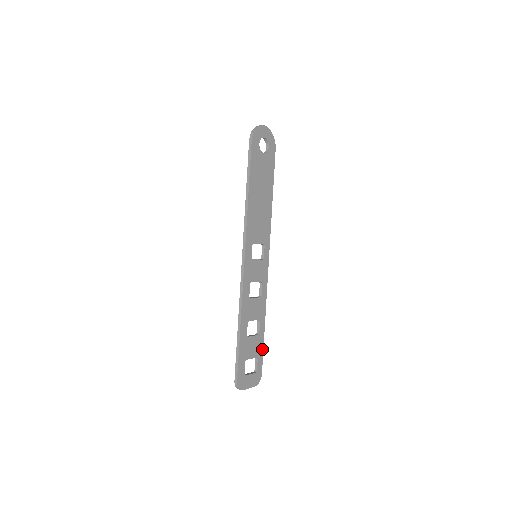
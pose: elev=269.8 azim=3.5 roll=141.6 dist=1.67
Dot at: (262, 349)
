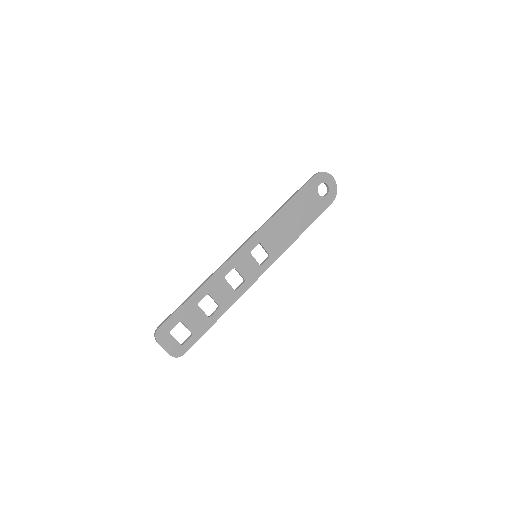
Dot at: (202, 333)
